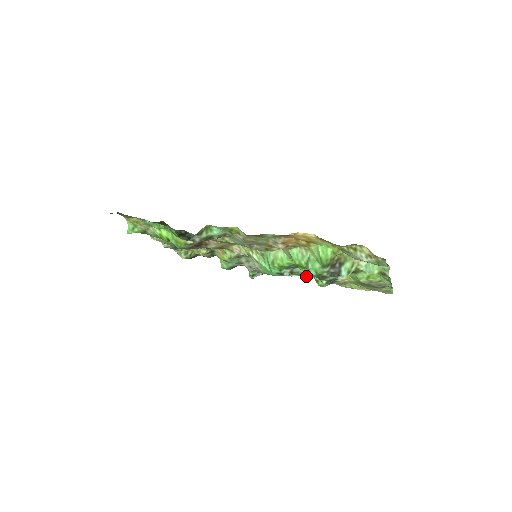
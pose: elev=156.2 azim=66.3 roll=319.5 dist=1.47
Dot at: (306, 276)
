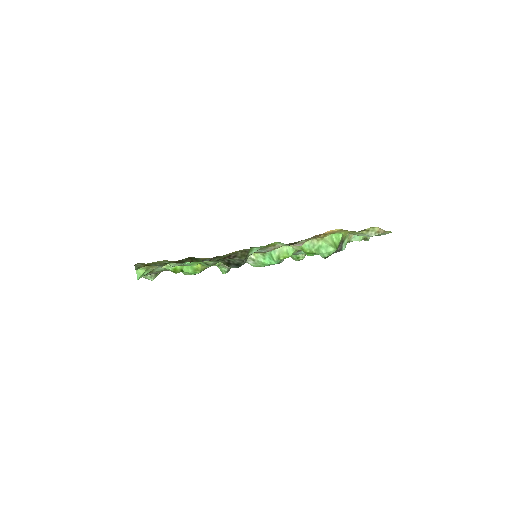
Dot at: occluded
